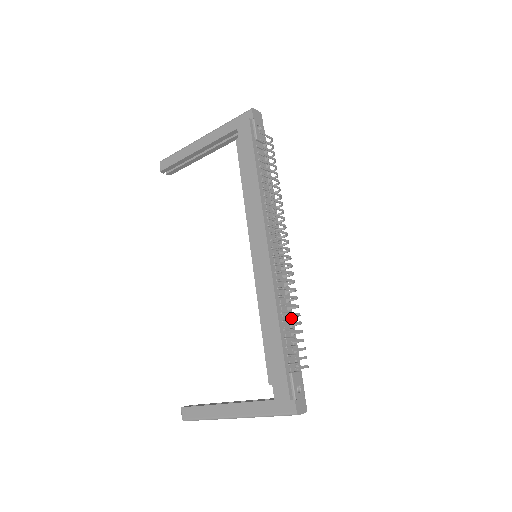
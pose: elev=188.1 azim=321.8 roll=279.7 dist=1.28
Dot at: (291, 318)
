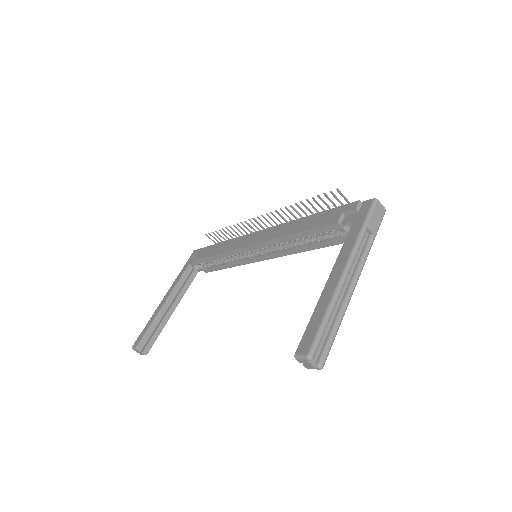
Dot at: occluded
